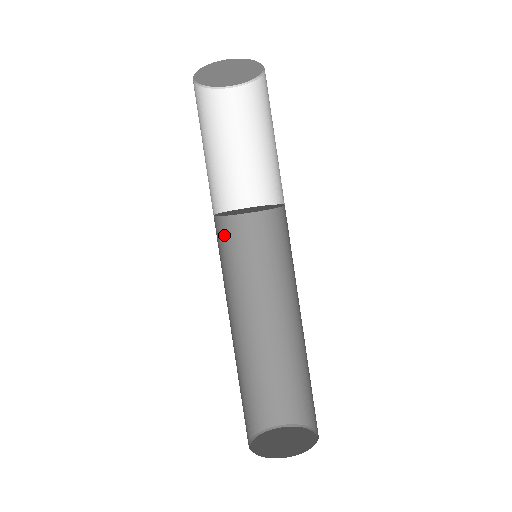
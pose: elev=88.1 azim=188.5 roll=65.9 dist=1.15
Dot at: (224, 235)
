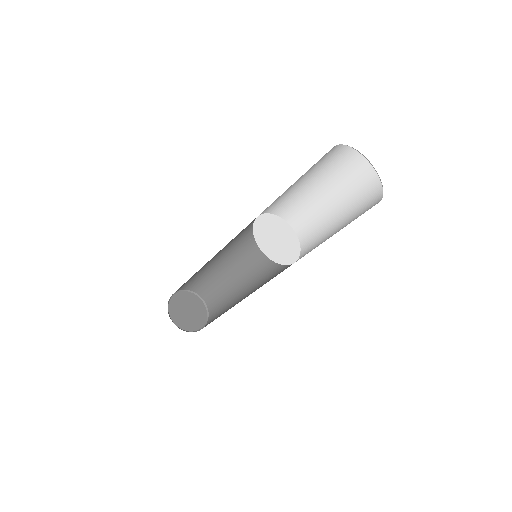
Dot at: occluded
